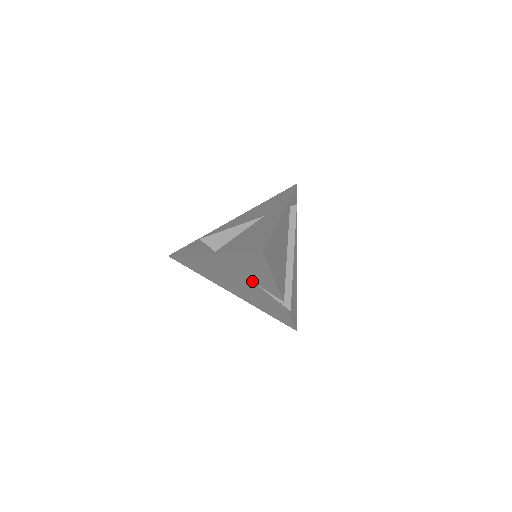
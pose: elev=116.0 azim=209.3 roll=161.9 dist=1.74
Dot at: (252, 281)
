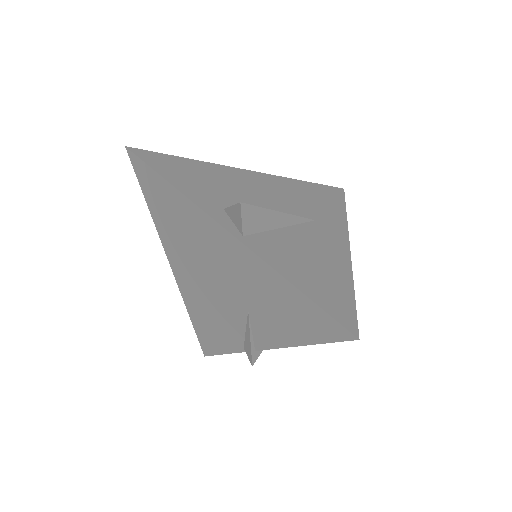
Dot at: (248, 306)
